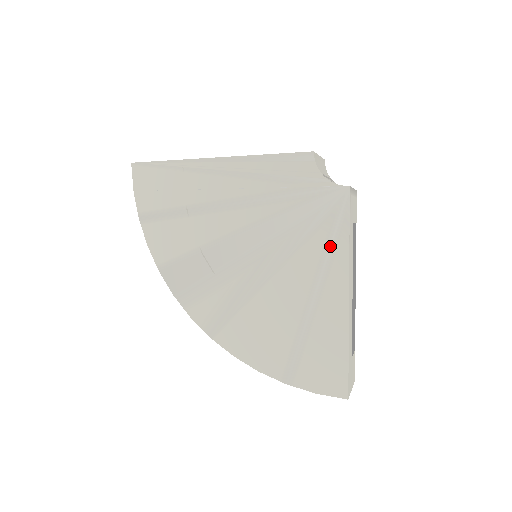
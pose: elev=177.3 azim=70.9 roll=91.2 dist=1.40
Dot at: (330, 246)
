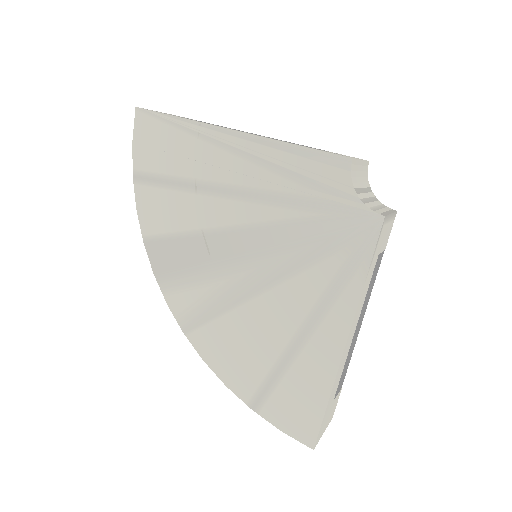
Dot at: (340, 280)
